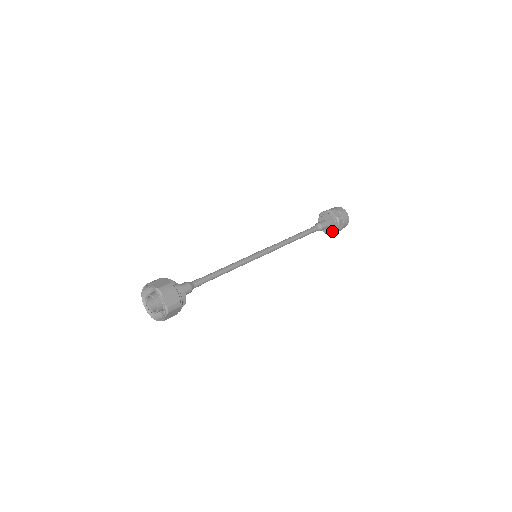
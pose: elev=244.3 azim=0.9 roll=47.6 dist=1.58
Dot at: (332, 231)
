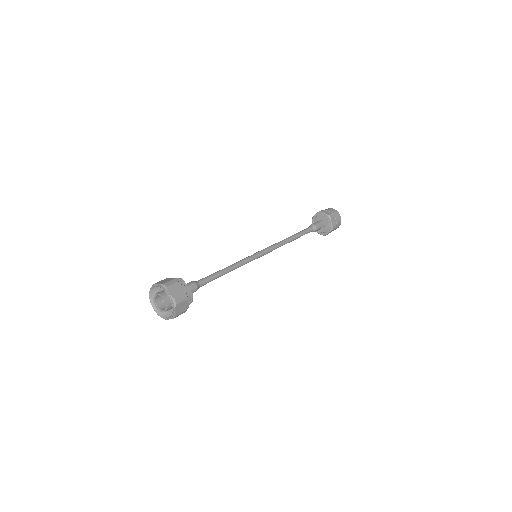
Dot at: (321, 232)
